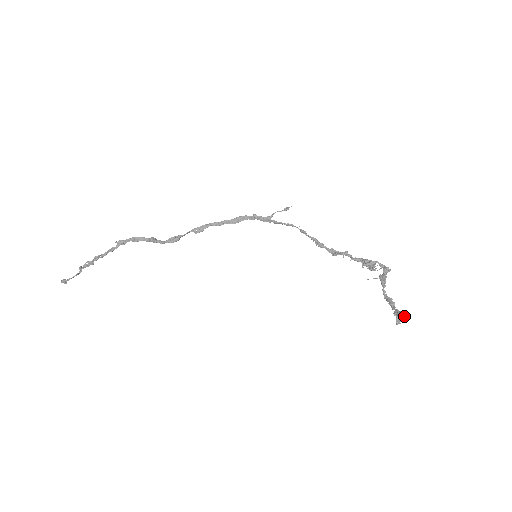
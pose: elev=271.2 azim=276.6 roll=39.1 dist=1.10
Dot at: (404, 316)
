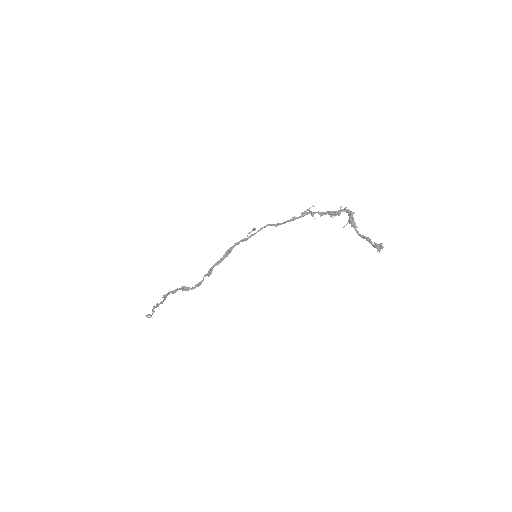
Dot at: (381, 247)
